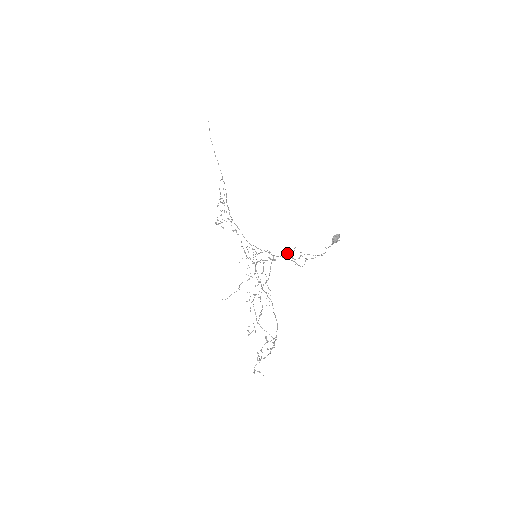
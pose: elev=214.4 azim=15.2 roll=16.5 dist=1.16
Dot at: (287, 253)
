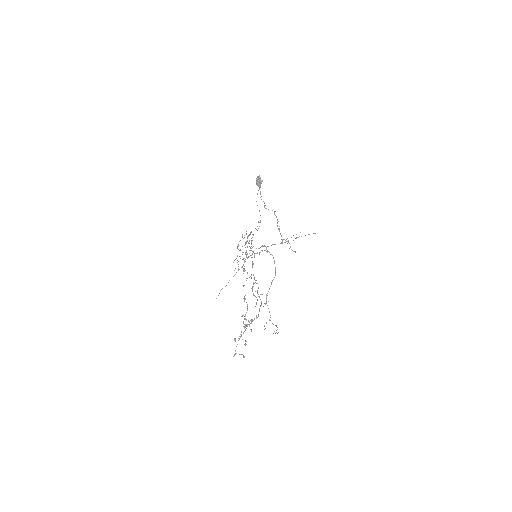
Dot at: (289, 243)
